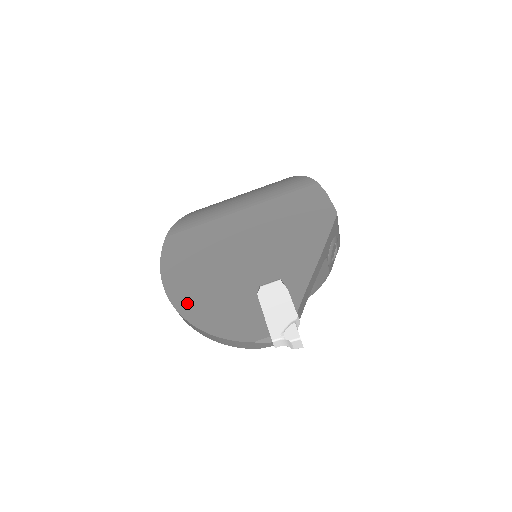
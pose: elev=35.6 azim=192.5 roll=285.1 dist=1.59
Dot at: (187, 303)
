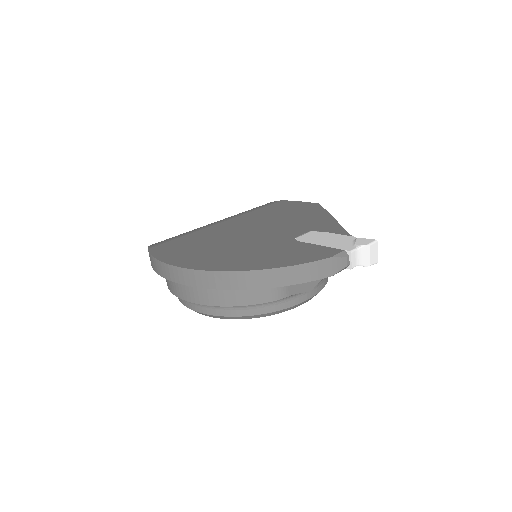
Dot at: (222, 264)
